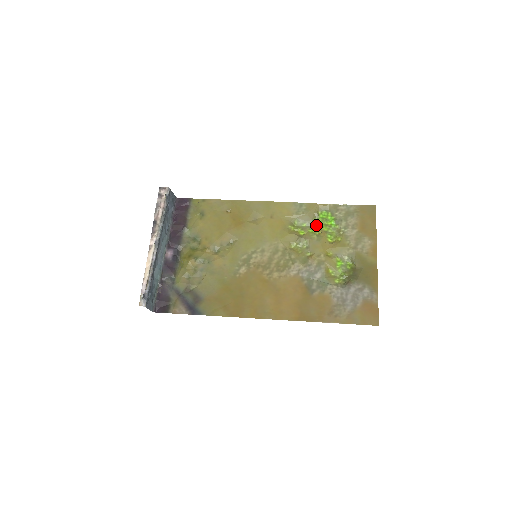
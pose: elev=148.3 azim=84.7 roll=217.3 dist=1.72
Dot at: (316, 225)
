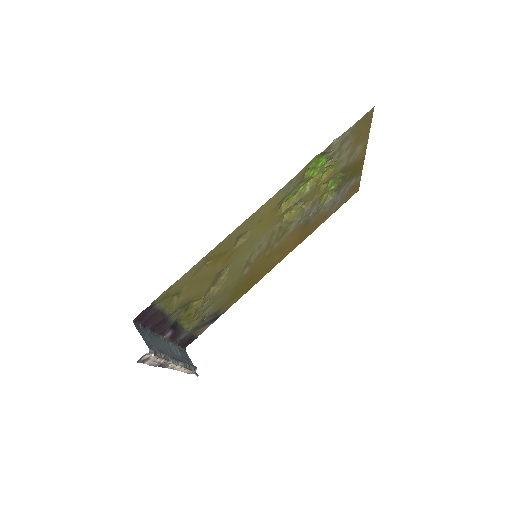
Dot at: (307, 179)
